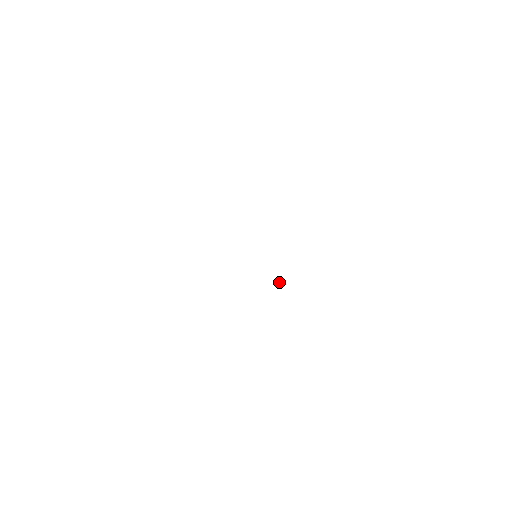
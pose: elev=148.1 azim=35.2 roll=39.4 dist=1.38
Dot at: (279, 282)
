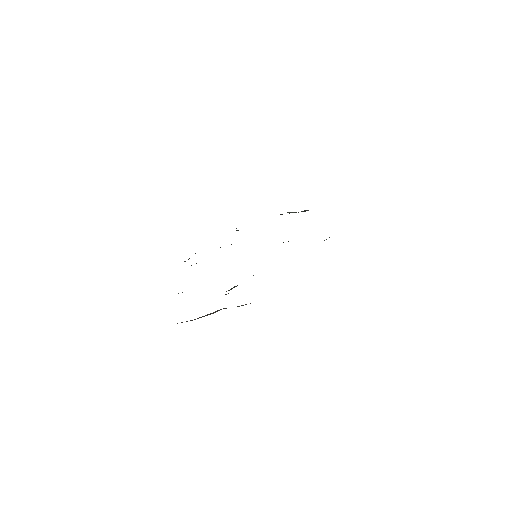
Dot at: (253, 275)
